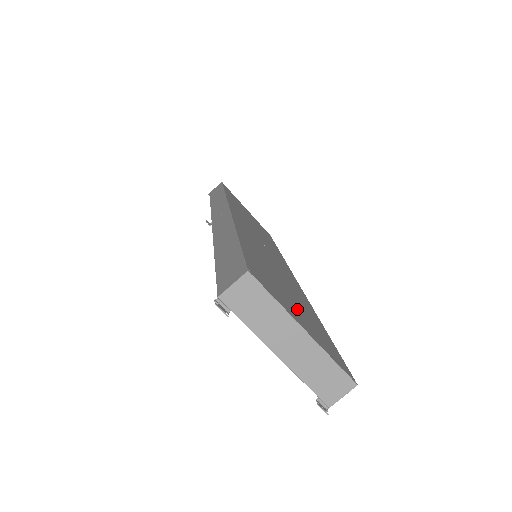
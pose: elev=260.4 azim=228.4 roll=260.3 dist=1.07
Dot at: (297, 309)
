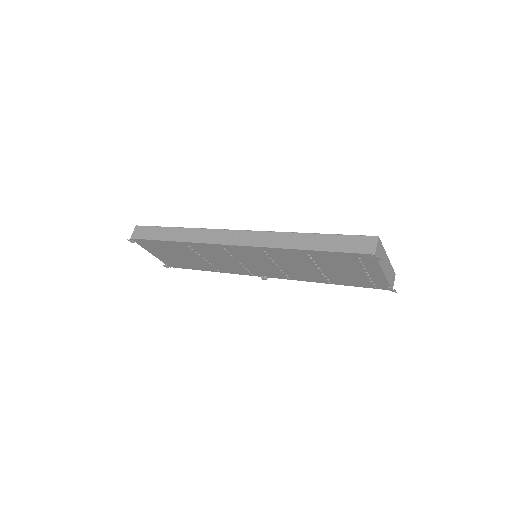
Dot at: occluded
